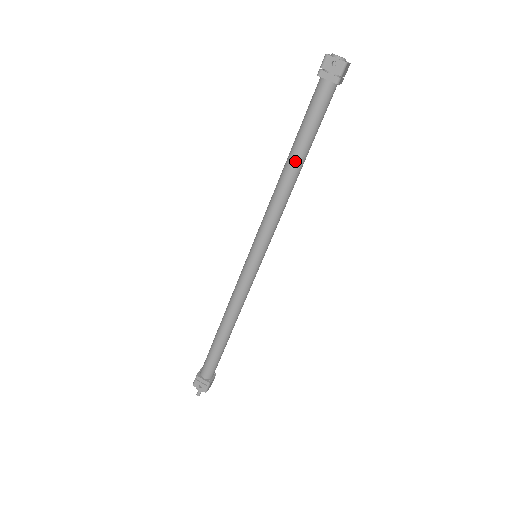
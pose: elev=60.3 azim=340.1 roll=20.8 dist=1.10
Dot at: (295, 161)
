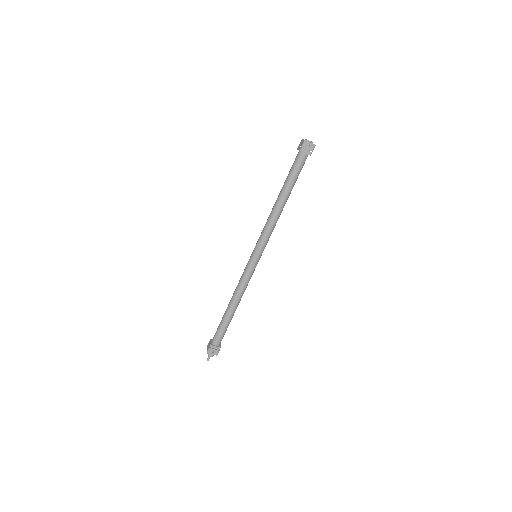
Dot at: (285, 197)
